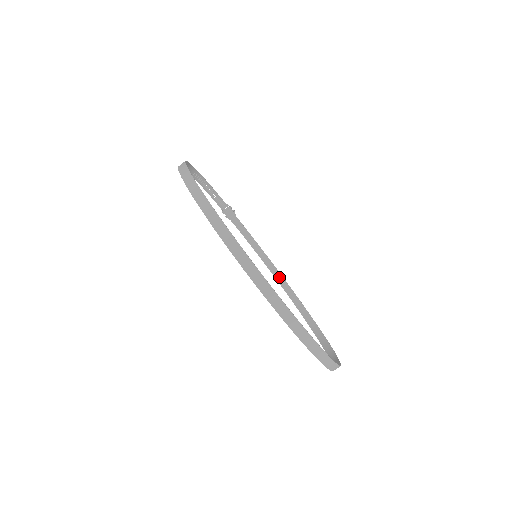
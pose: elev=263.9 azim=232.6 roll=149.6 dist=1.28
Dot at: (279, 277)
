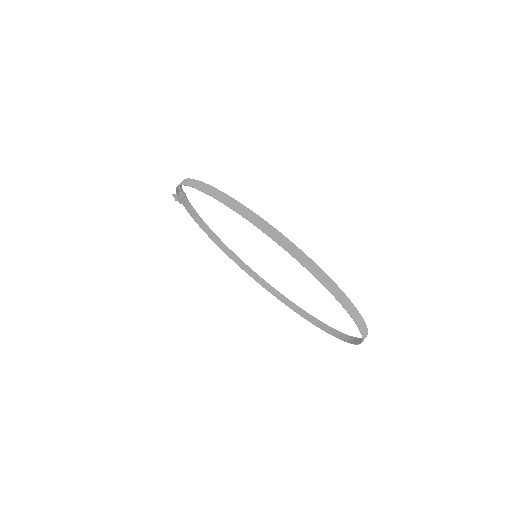
Dot at: (221, 245)
